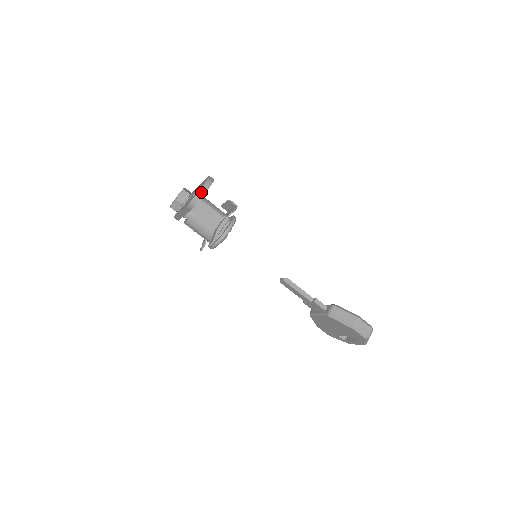
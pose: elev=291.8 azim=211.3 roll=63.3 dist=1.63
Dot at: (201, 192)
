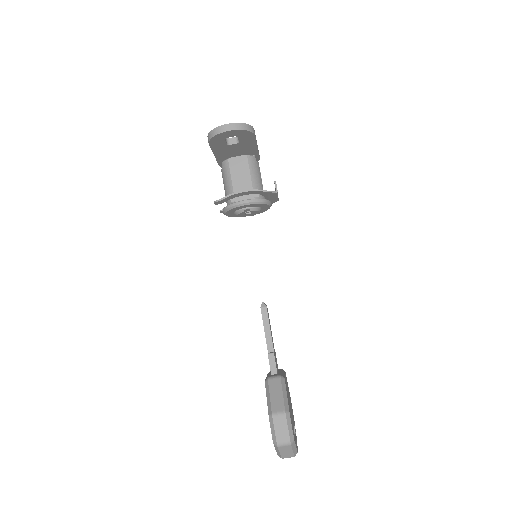
Dot at: (222, 128)
